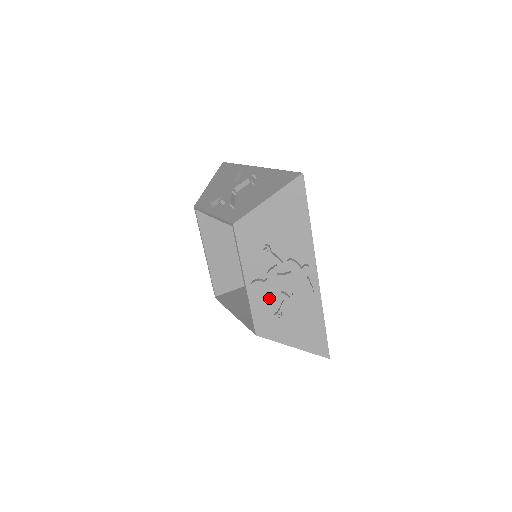
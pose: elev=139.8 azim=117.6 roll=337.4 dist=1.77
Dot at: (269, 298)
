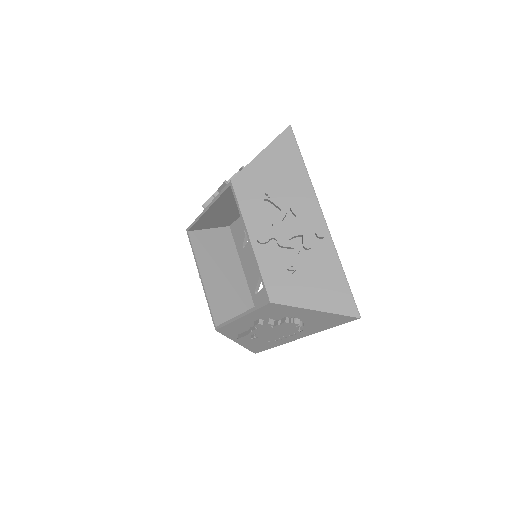
Dot at: (278, 253)
